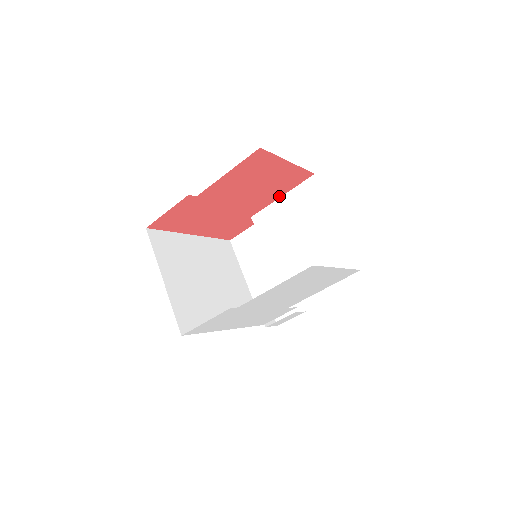
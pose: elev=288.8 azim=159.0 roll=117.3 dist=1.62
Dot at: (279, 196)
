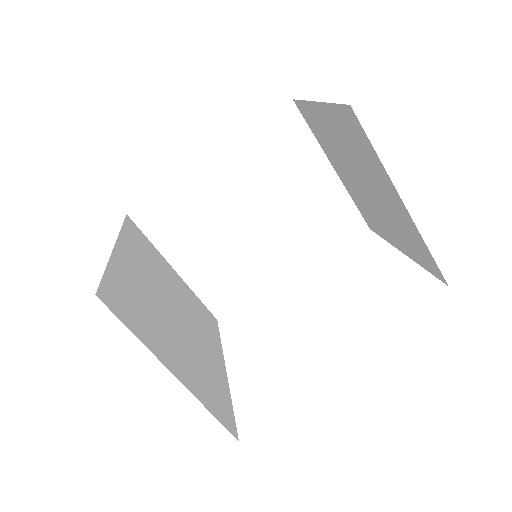
Dot at: (236, 140)
